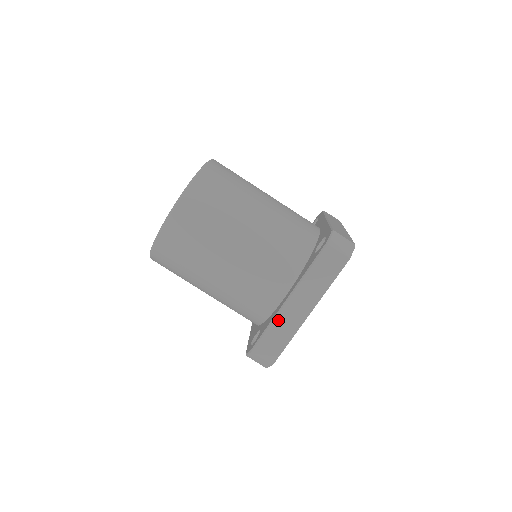
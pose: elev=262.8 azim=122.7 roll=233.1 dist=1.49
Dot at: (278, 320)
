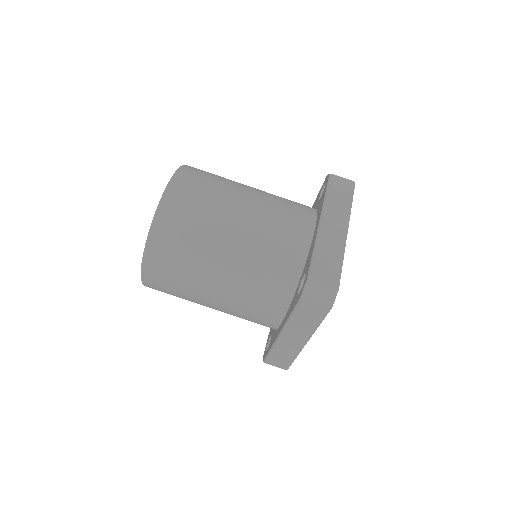
Dot at: (321, 240)
